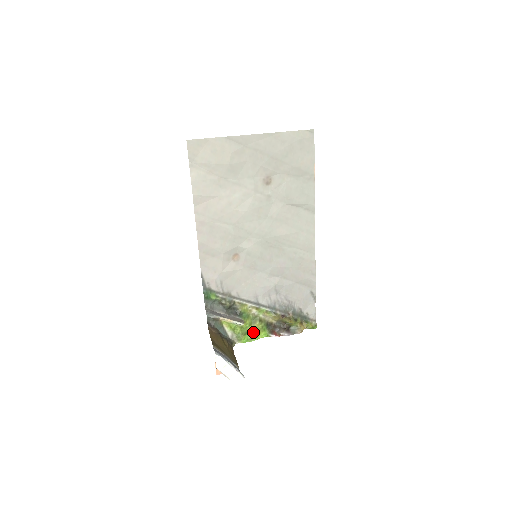
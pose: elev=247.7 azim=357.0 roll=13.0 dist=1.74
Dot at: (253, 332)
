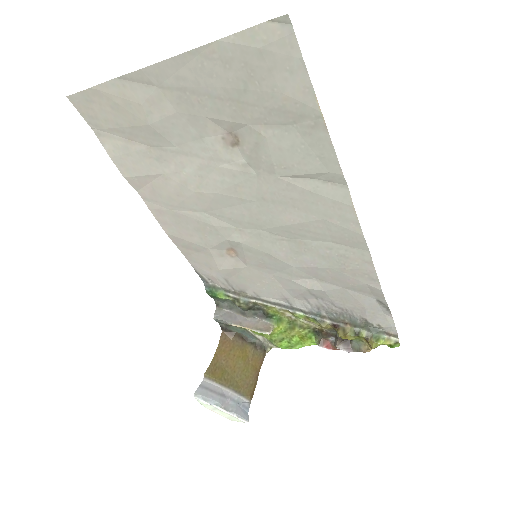
Dot at: (293, 338)
